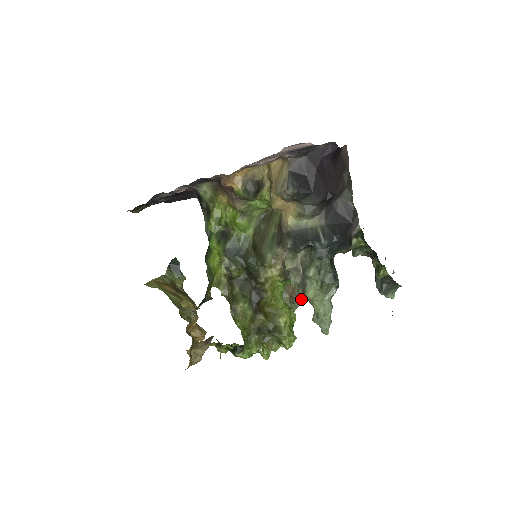
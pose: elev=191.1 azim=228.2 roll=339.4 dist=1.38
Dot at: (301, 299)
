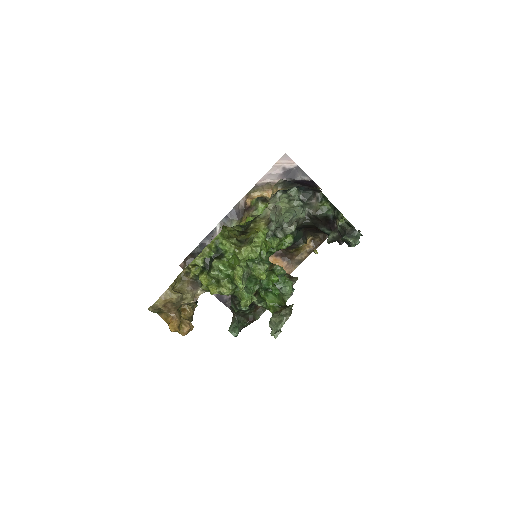
Dot at: (289, 312)
